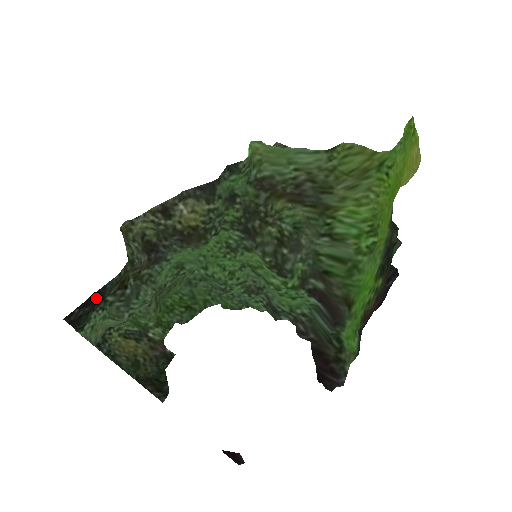
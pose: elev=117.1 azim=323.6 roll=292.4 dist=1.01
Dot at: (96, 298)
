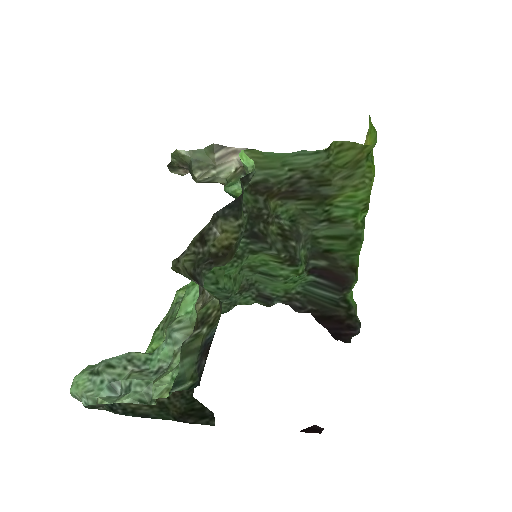
Dot at: (207, 348)
